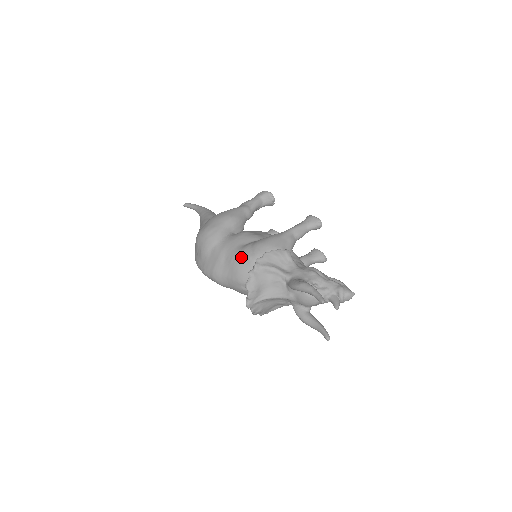
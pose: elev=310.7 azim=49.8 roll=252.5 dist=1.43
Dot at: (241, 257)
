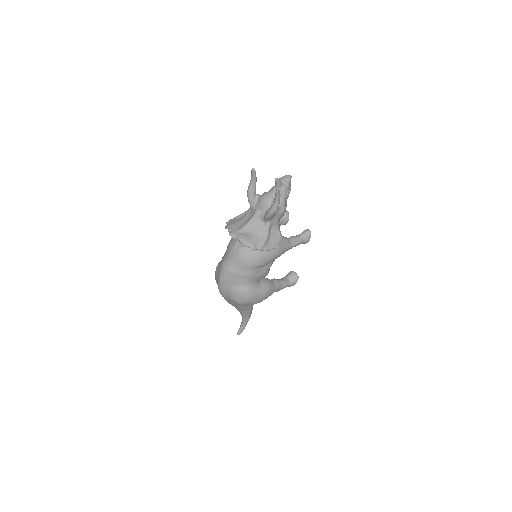
Dot at: occluded
